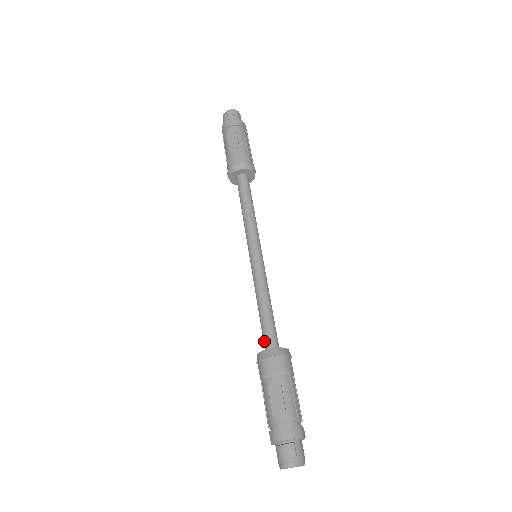
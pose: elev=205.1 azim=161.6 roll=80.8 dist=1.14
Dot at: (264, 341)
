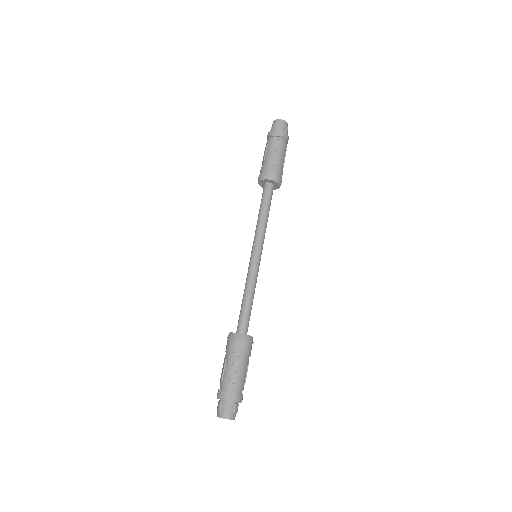
Dot at: occluded
